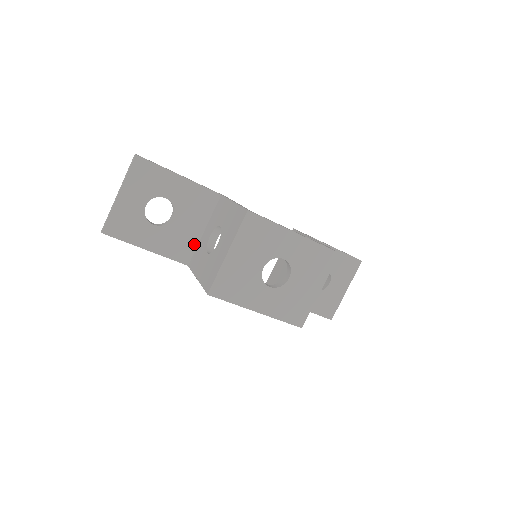
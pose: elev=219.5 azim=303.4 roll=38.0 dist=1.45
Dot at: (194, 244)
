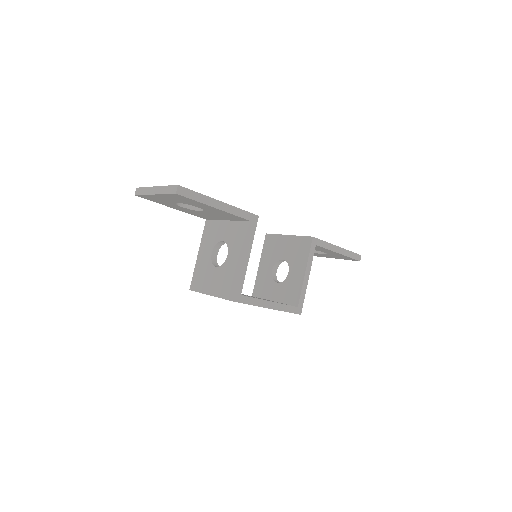
Dot at: (215, 219)
